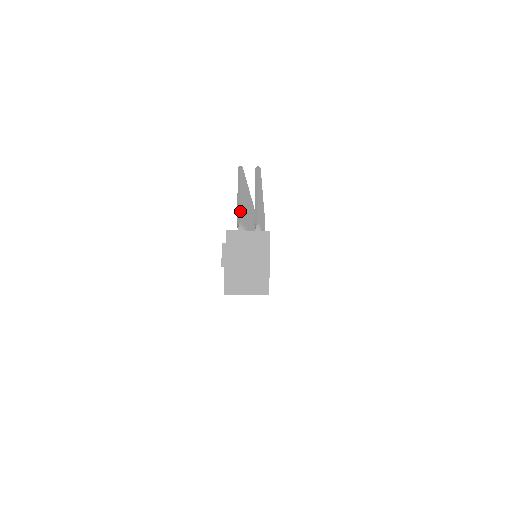
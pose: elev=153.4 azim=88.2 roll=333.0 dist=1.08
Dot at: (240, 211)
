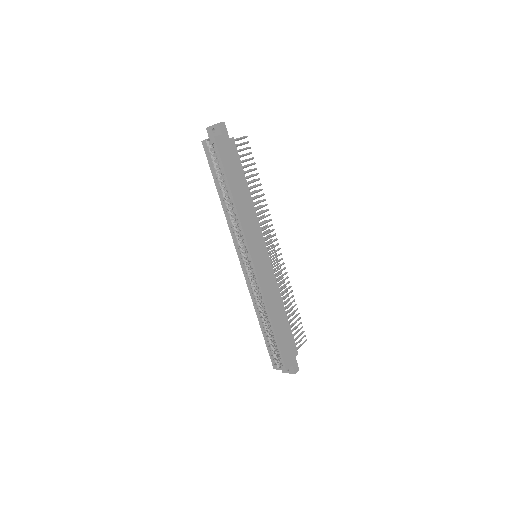
Dot at: occluded
